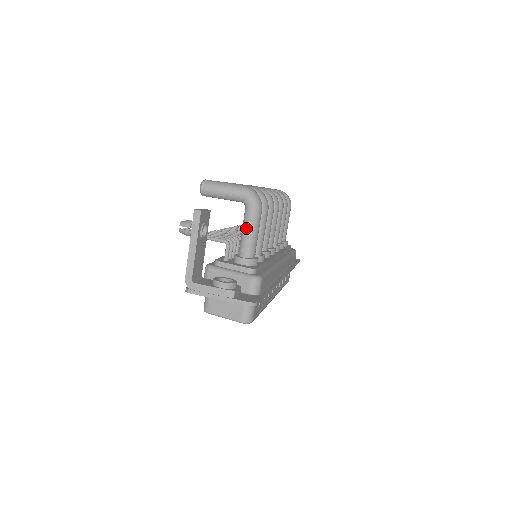
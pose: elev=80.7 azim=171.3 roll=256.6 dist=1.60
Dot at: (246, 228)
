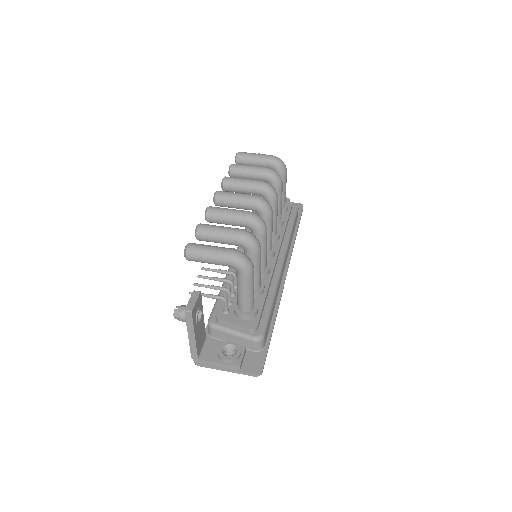
Dot at: (241, 290)
